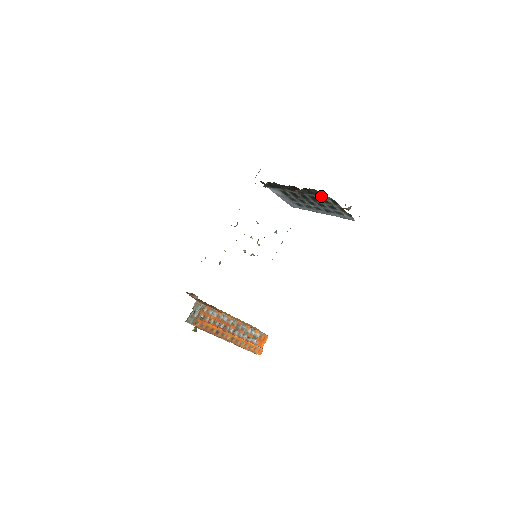
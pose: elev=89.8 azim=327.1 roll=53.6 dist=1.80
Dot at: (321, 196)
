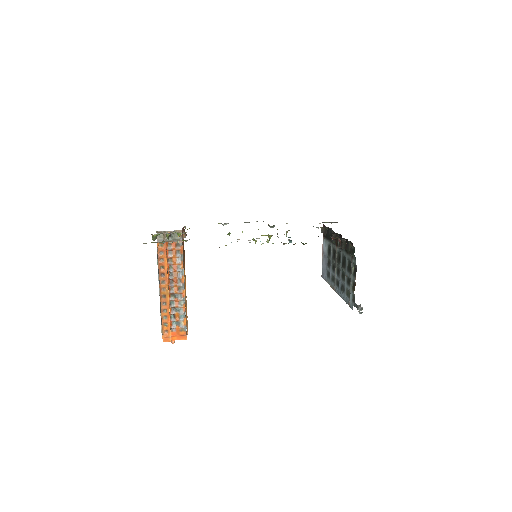
Dot at: (351, 251)
